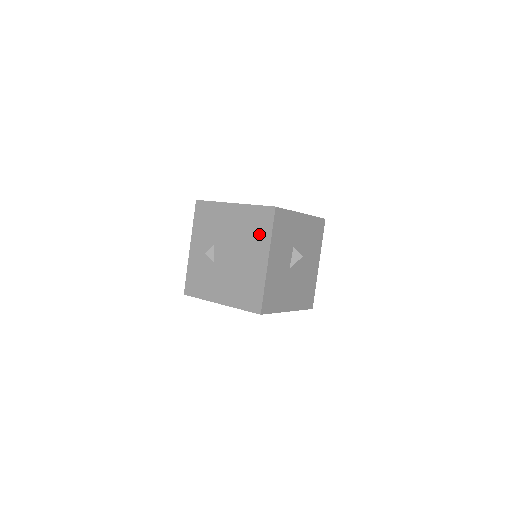
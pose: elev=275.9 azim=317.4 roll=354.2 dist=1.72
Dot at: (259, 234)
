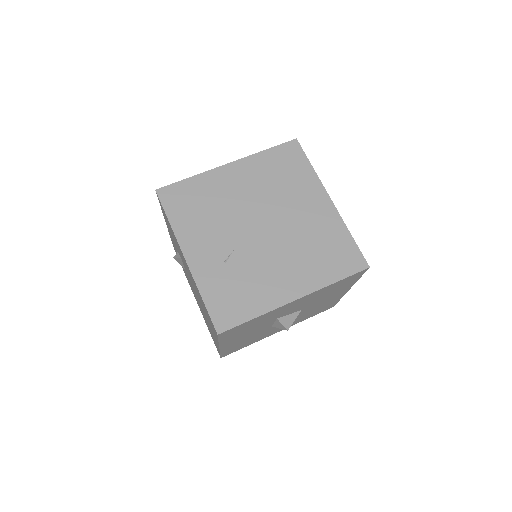
Dot at: occluded
